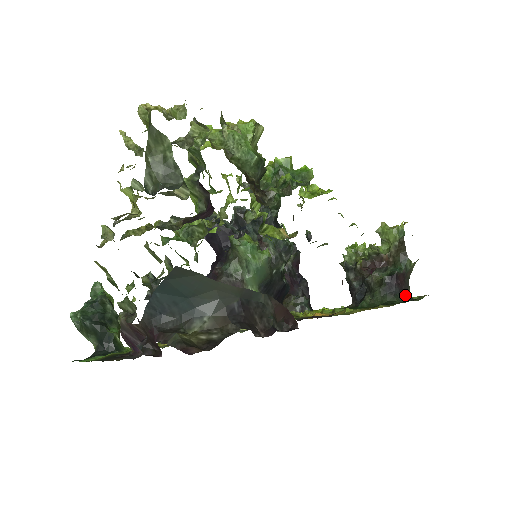
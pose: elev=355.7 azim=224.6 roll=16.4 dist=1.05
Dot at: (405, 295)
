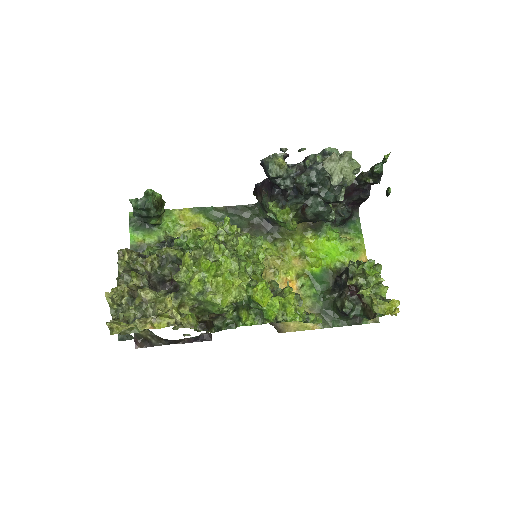
Dot at: occluded
